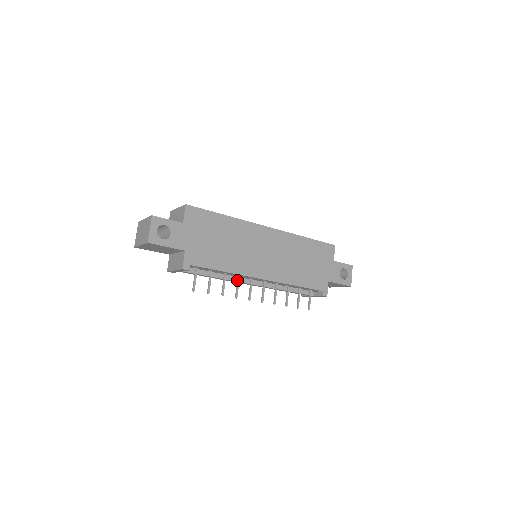
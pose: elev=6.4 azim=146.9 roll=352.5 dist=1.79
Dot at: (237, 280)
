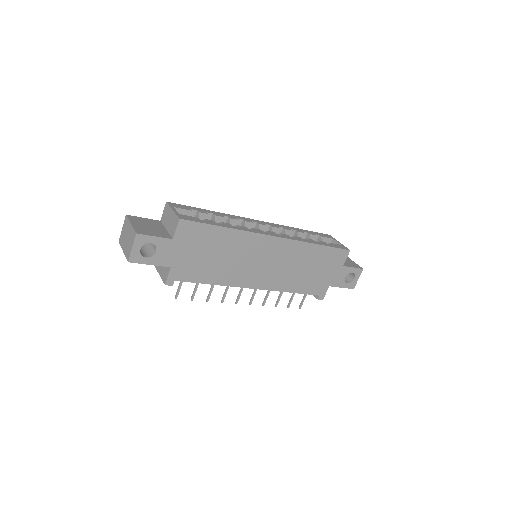
Dot at: (227, 286)
